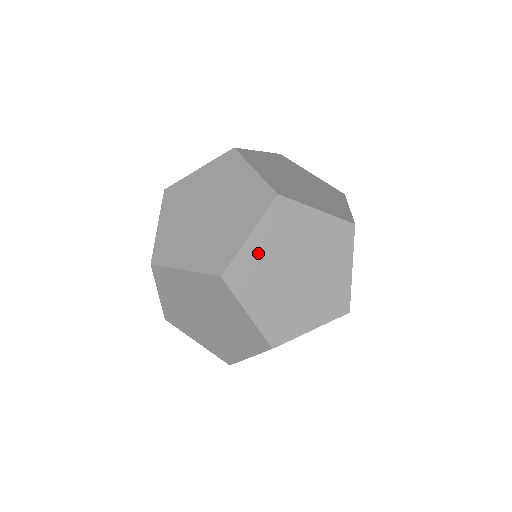
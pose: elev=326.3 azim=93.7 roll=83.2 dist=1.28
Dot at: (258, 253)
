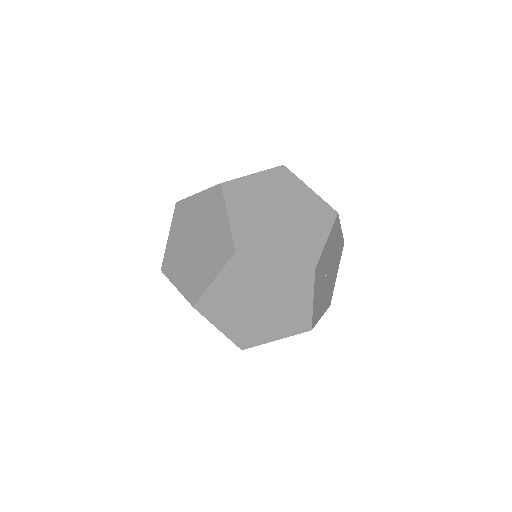
Dot at: (254, 186)
